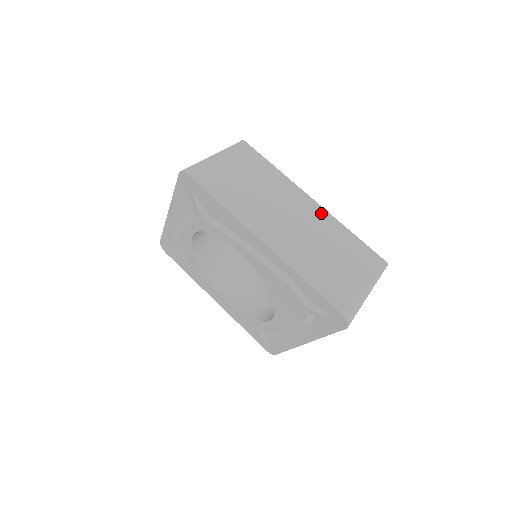
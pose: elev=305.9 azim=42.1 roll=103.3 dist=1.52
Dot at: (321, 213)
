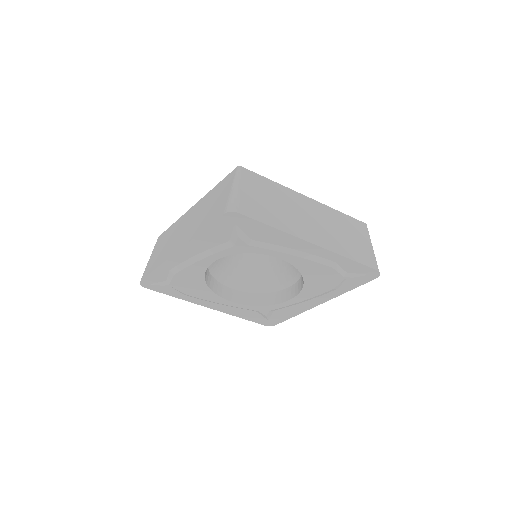
Dot at: (319, 205)
